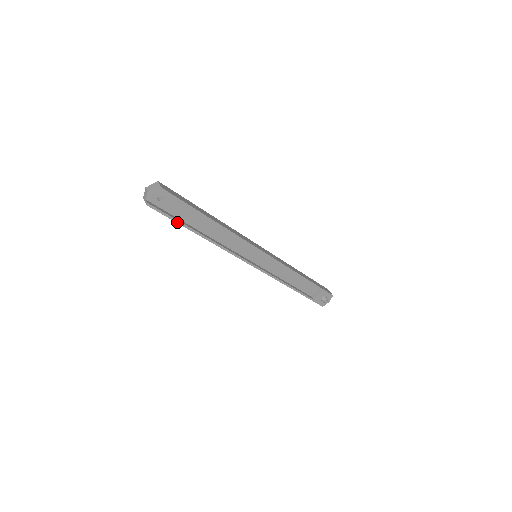
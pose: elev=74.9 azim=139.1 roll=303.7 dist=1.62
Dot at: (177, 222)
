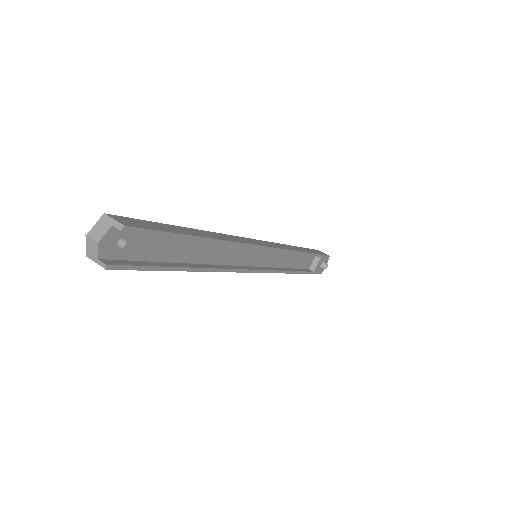
Dot at: (159, 269)
